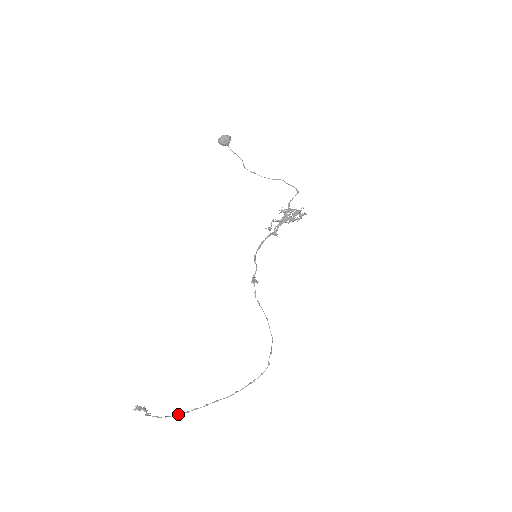
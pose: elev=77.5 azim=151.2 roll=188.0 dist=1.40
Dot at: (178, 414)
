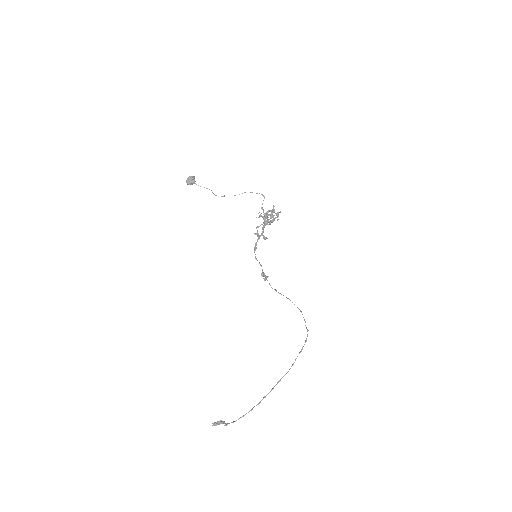
Dot at: (252, 409)
